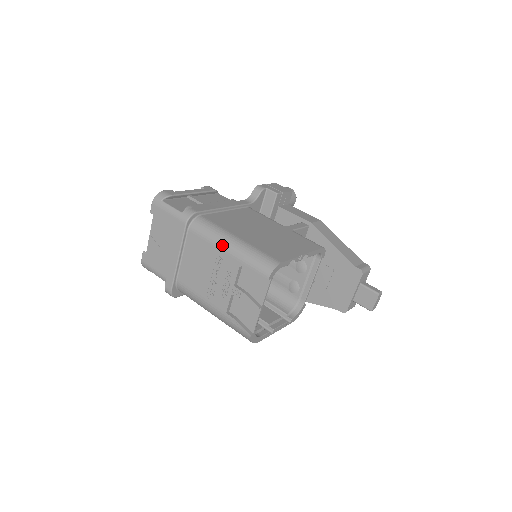
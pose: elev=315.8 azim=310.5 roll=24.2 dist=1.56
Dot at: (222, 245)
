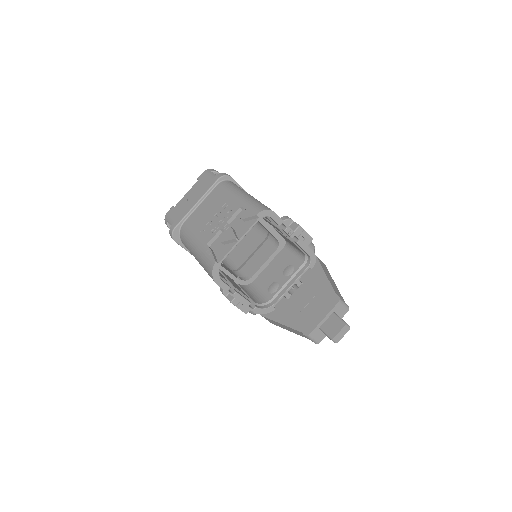
Dot at: (236, 193)
